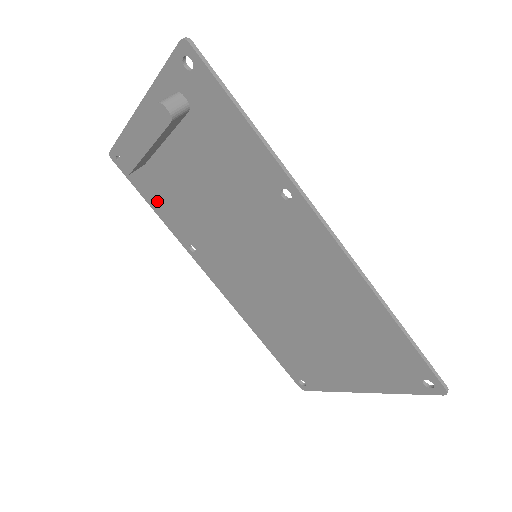
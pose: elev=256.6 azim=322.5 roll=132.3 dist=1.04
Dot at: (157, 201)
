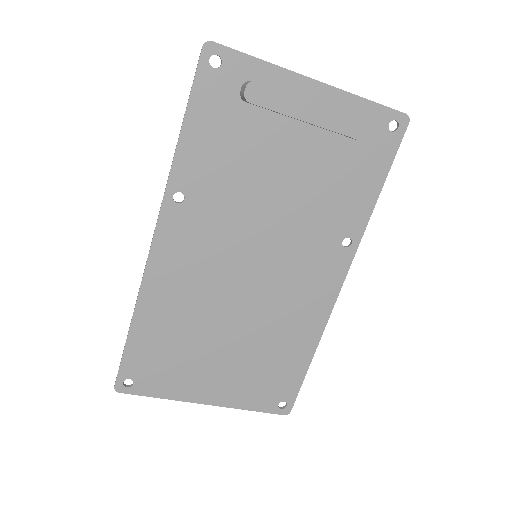
Dot at: (204, 131)
